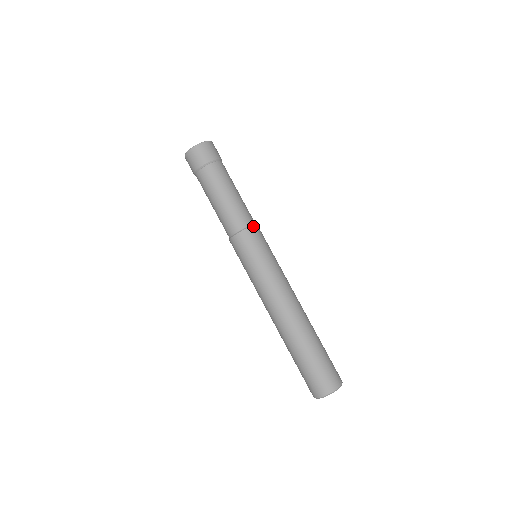
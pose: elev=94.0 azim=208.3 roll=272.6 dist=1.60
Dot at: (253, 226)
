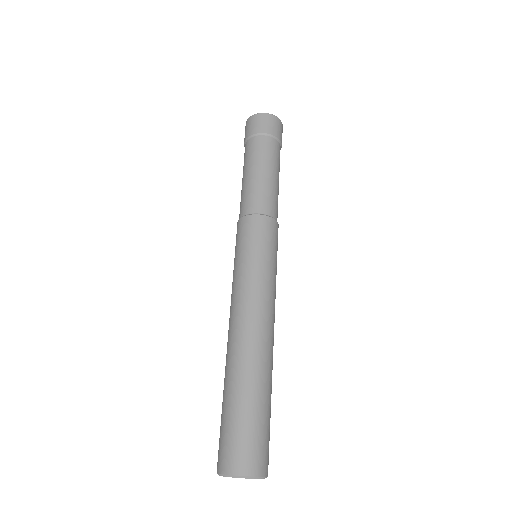
Dot at: (278, 225)
